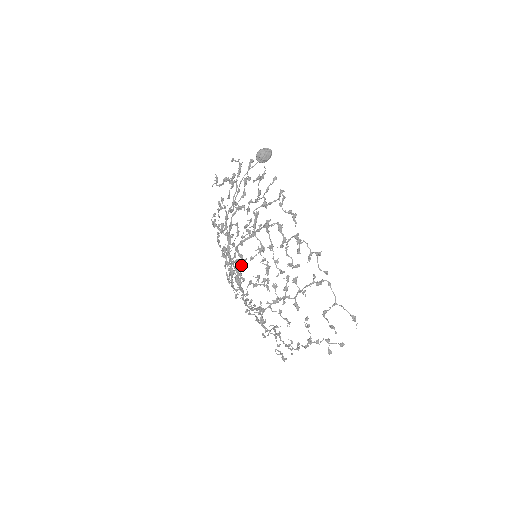
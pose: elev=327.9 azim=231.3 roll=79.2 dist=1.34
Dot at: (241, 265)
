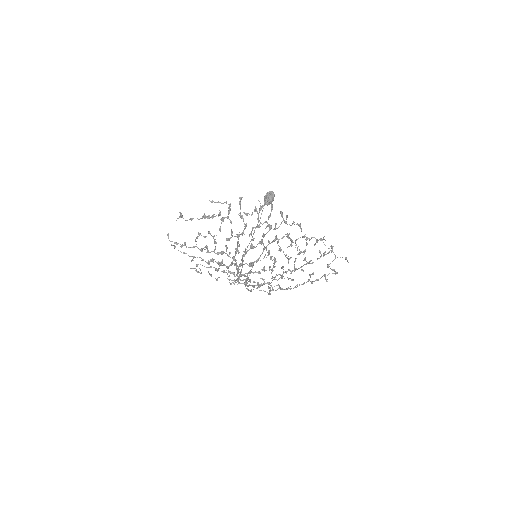
Dot at: (251, 269)
